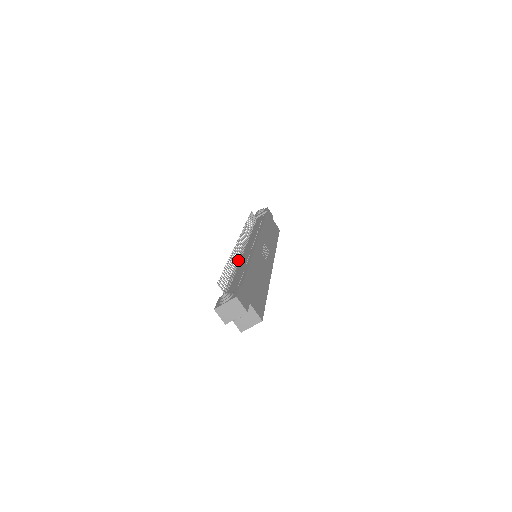
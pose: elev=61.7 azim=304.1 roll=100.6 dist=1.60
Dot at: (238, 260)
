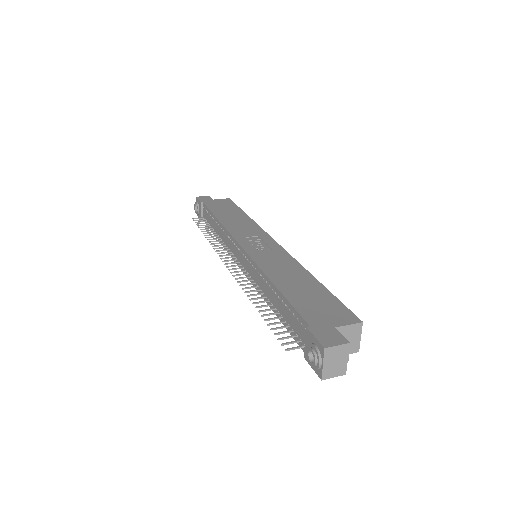
Dot at: (255, 287)
